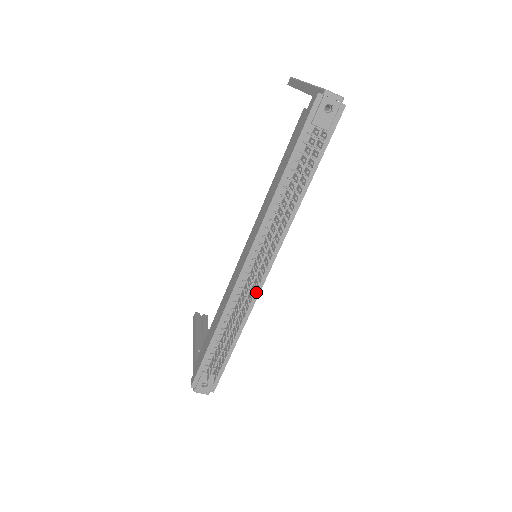
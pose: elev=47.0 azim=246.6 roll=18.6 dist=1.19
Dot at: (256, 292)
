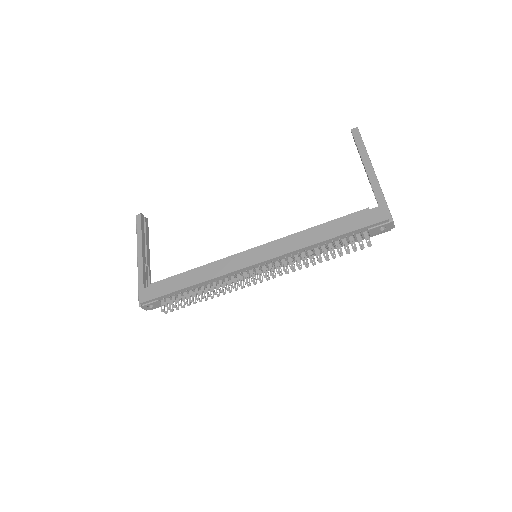
Dot at: occluded
